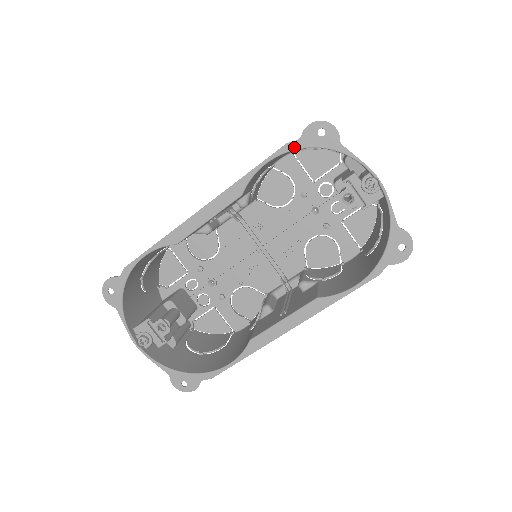
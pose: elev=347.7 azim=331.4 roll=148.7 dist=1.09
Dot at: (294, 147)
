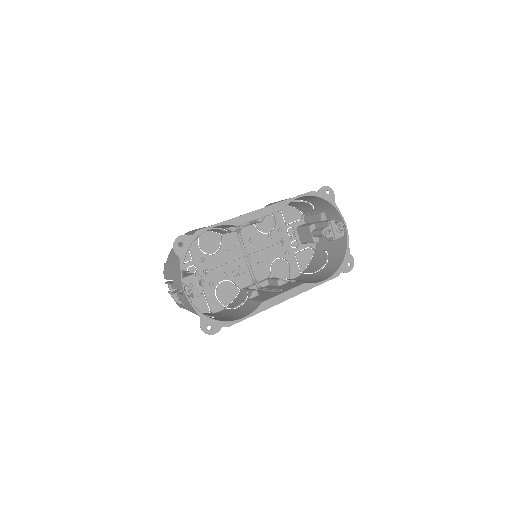
Dot at: (314, 194)
